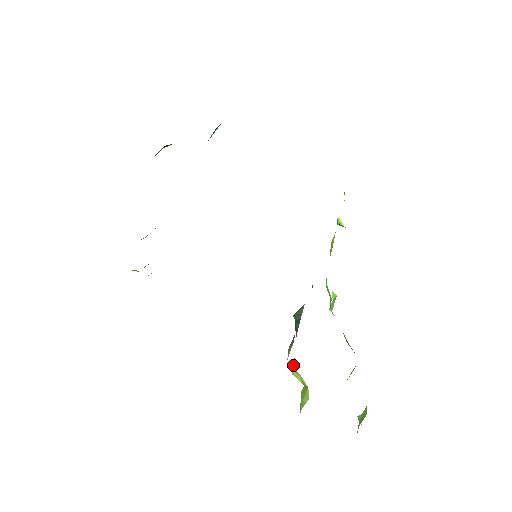
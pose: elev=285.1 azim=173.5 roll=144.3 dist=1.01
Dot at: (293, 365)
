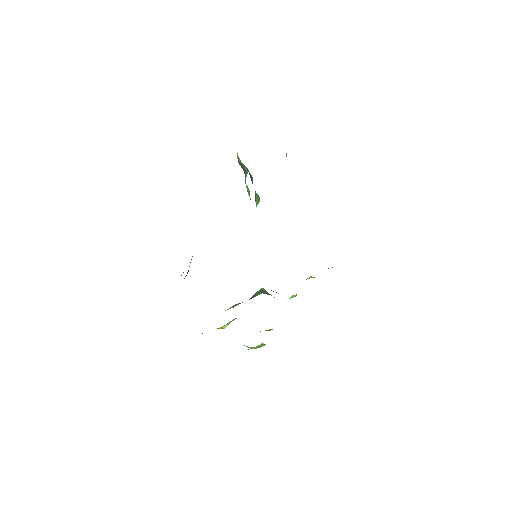
Dot at: occluded
